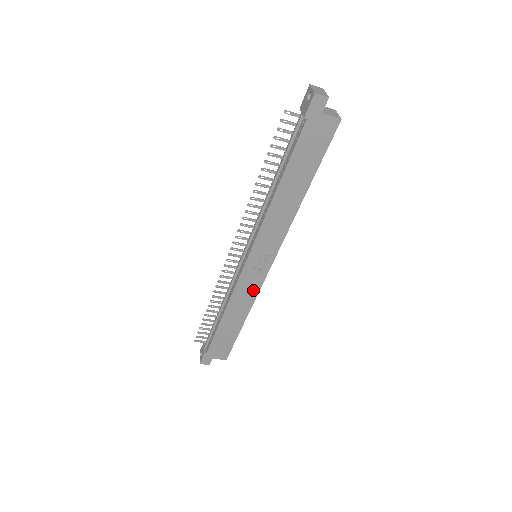
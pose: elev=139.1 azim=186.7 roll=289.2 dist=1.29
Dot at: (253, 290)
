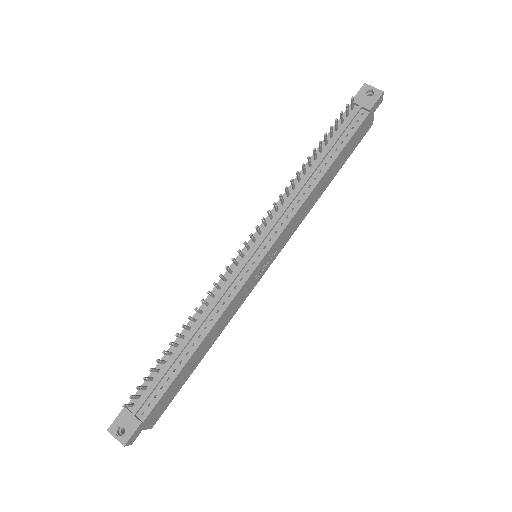
Dot at: (240, 302)
